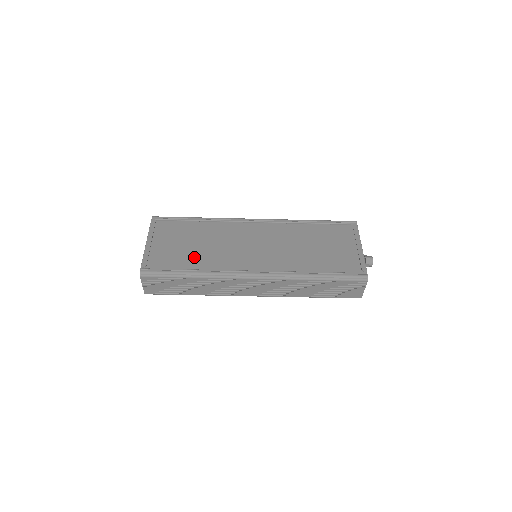
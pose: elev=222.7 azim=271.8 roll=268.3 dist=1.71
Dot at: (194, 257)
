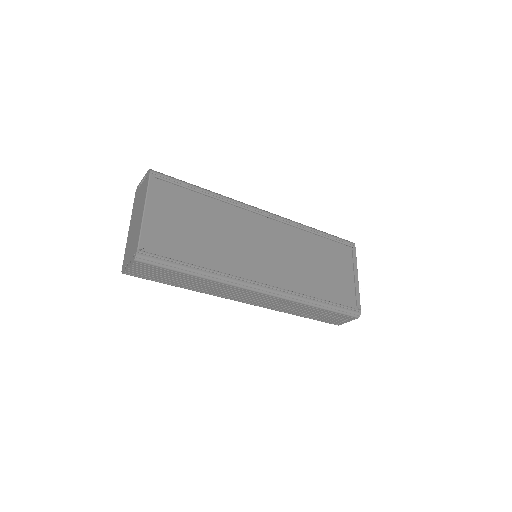
Dot at: (200, 248)
